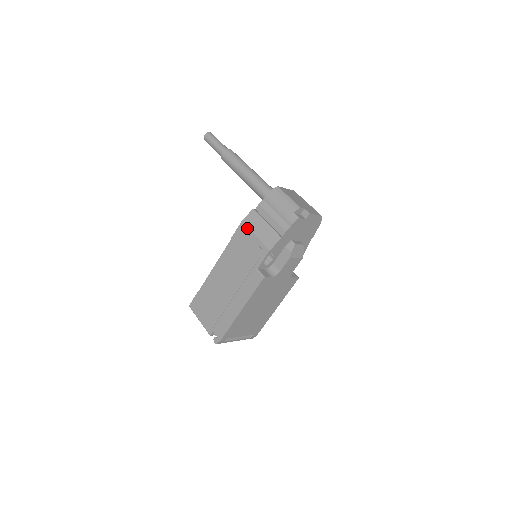
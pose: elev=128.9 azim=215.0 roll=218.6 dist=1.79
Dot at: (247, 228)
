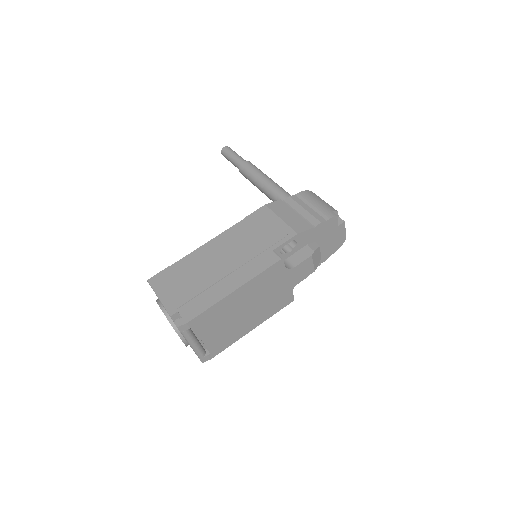
Dot at: (271, 211)
